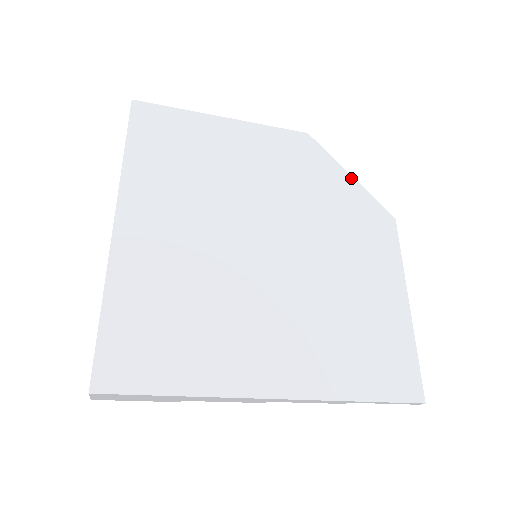
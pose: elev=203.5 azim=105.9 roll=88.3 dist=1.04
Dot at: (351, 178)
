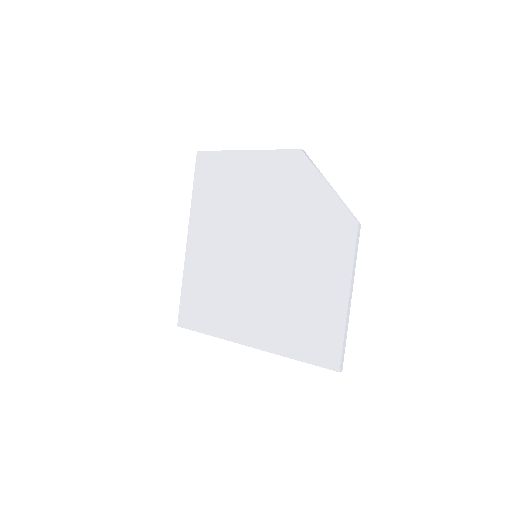
Dot at: (328, 188)
